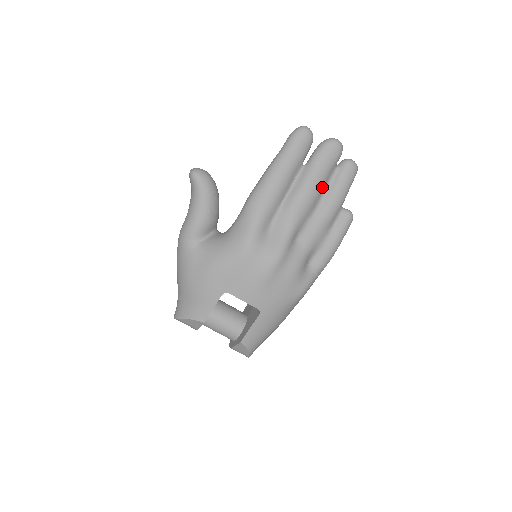
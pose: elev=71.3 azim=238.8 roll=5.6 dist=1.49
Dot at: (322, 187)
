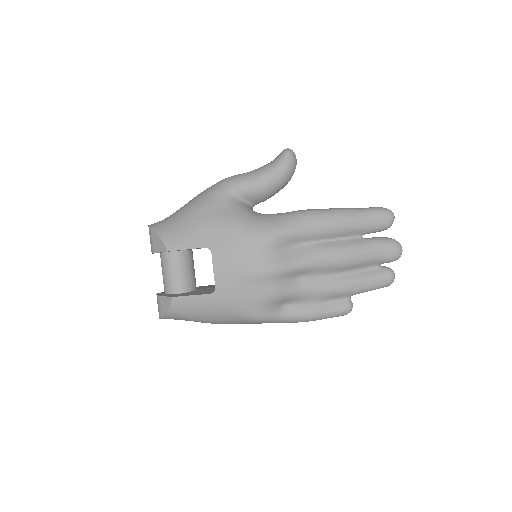
Dot at: (357, 265)
